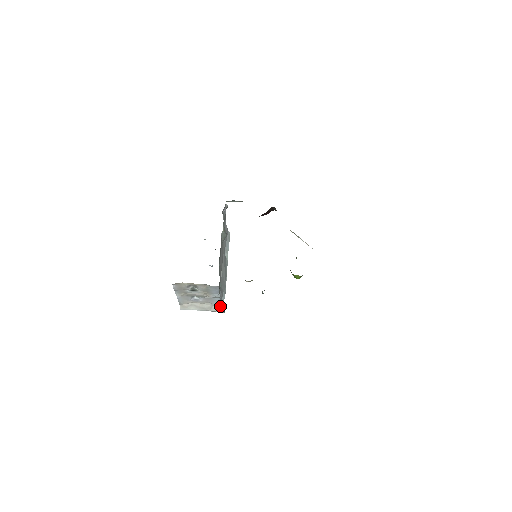
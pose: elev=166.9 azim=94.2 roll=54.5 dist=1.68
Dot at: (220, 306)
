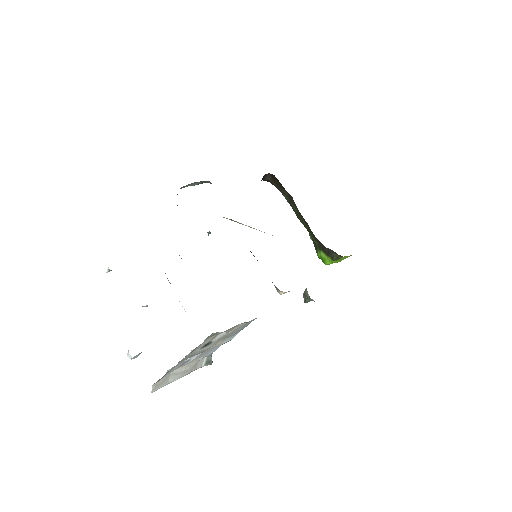
Dot at: (208, 356)
